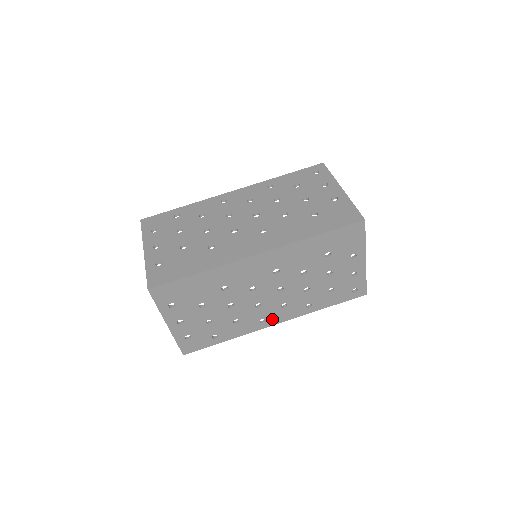
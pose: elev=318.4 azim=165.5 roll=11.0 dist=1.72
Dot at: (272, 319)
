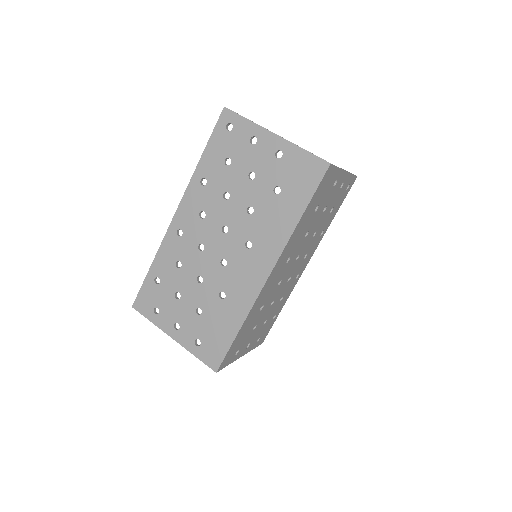
Dot at: (302, 268)
